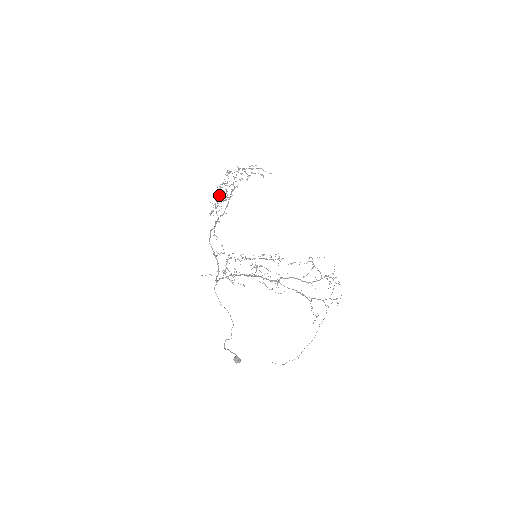
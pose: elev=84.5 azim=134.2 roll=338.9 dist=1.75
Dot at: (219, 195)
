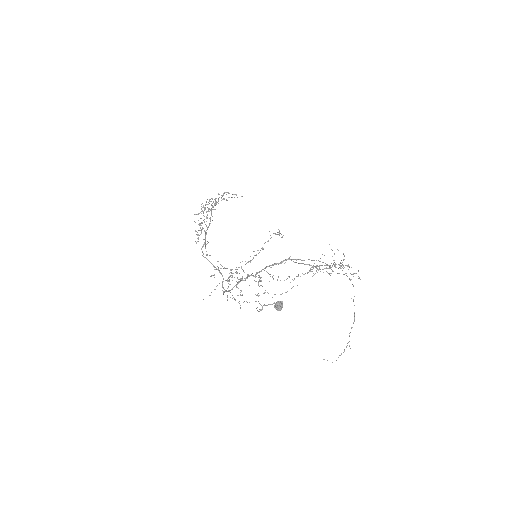
Dot at: (200, 223)
